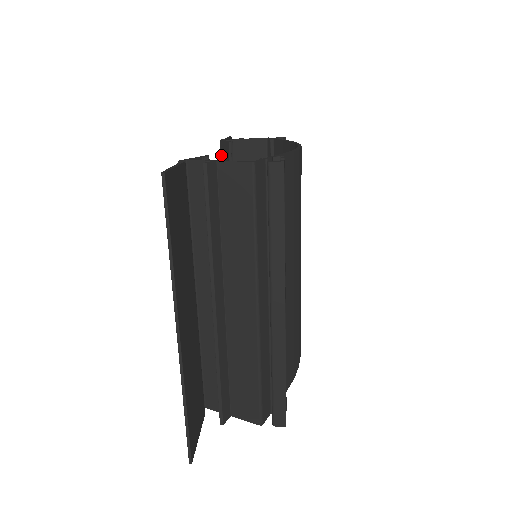
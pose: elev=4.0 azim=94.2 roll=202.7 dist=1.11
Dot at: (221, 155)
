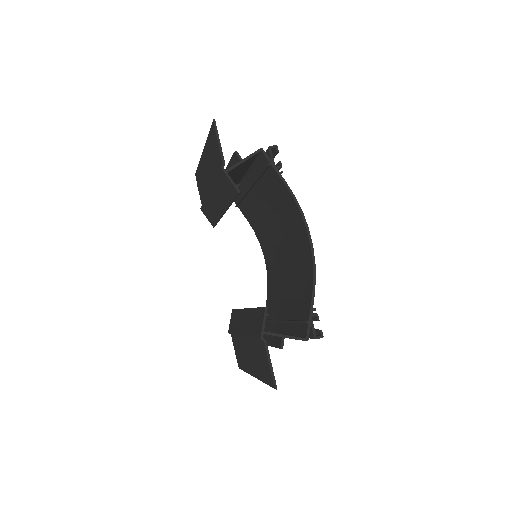
Dot at: (220, 175)
